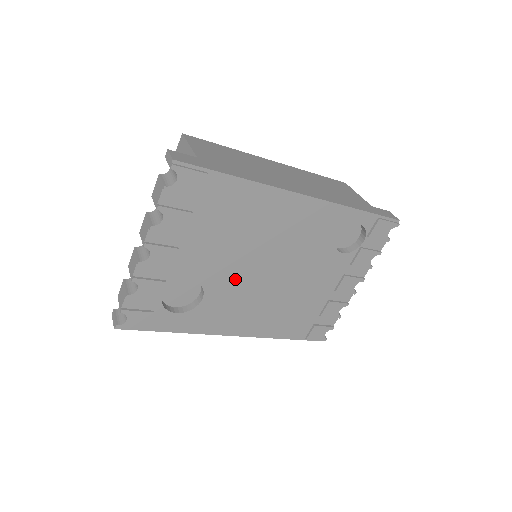
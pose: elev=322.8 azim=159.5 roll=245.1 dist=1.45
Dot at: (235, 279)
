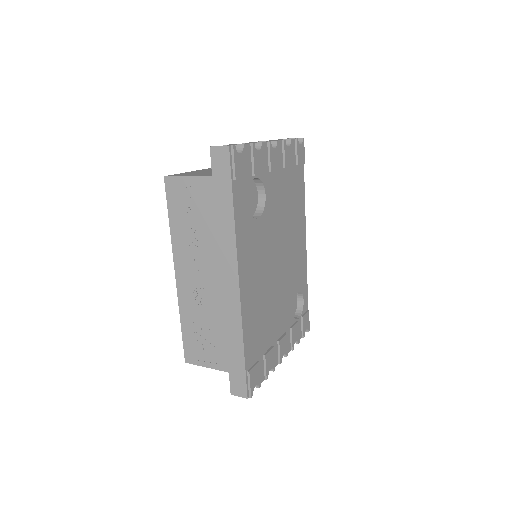
Dot at: (271, 236)
